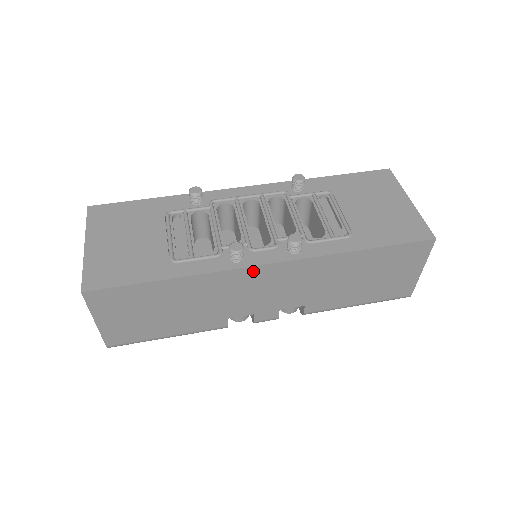
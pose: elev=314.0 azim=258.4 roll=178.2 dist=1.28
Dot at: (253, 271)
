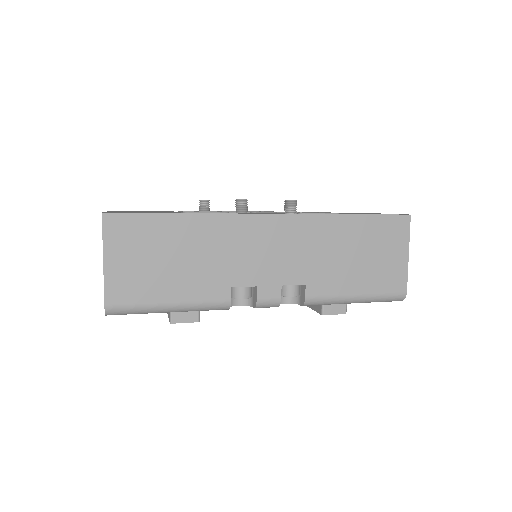
Dot at: (256, 220)
